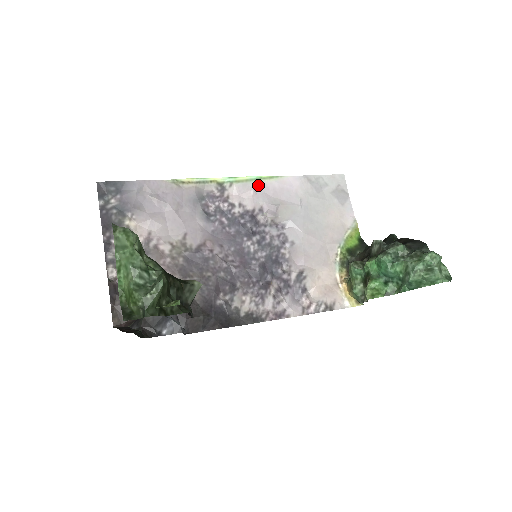
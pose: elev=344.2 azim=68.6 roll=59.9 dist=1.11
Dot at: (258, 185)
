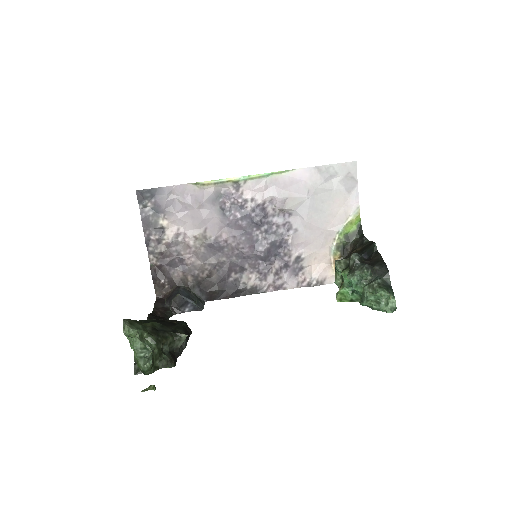
Dot at: (270, 180)
